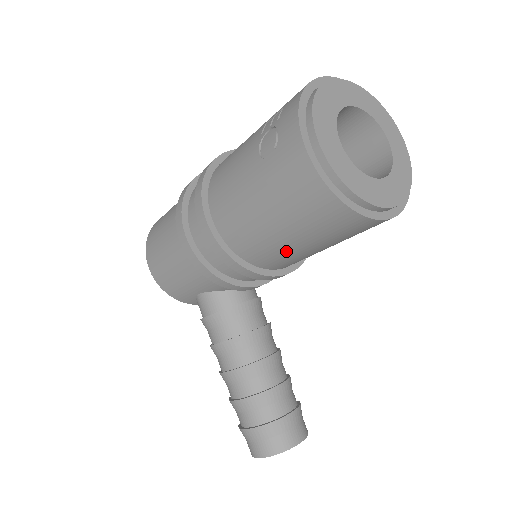
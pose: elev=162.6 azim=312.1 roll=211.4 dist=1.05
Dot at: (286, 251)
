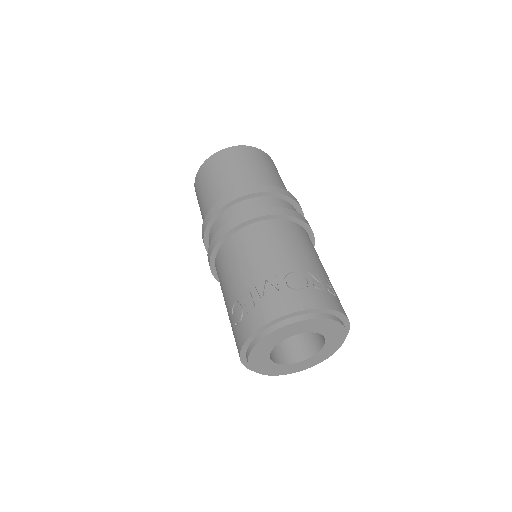
Dot at: occluded
